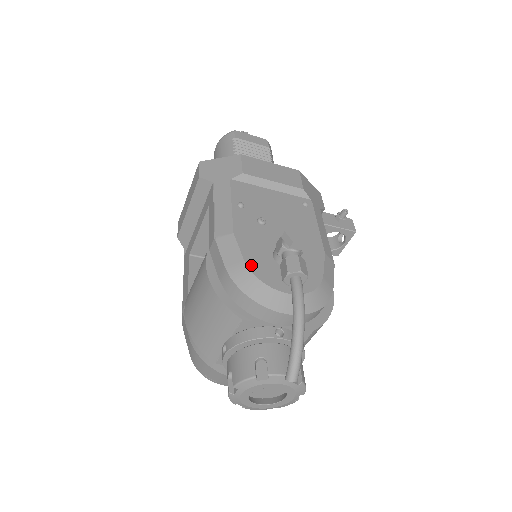
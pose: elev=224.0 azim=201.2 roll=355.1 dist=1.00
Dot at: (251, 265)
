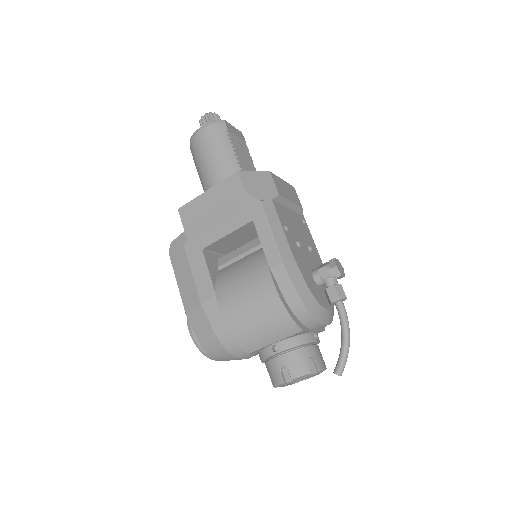
Dot at: (311, 289)
